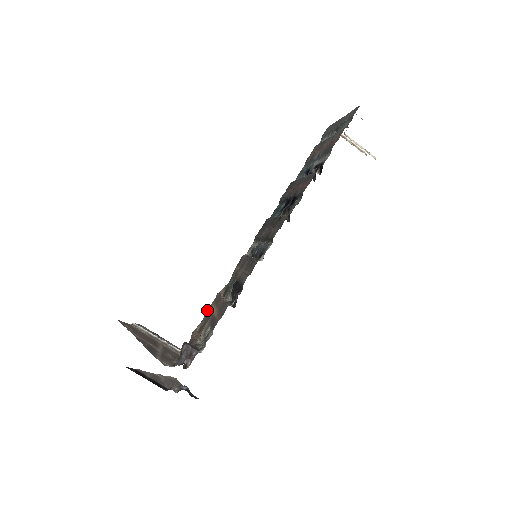
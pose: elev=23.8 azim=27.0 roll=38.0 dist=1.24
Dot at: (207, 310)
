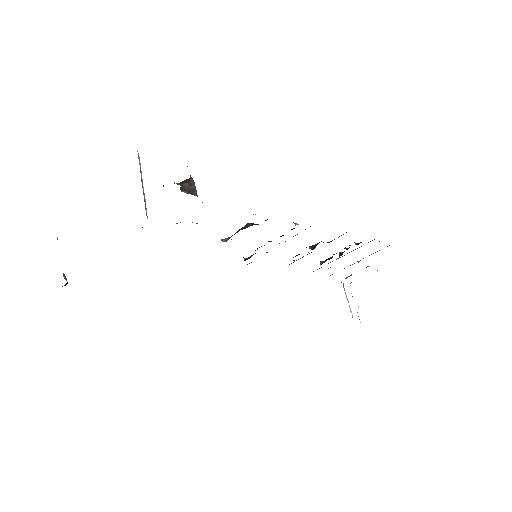
Dot at: occluded
